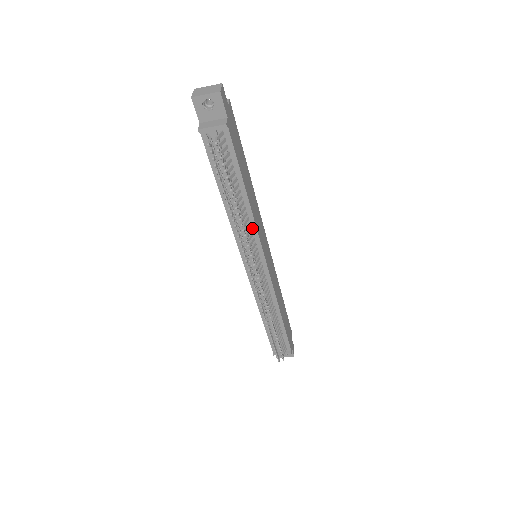
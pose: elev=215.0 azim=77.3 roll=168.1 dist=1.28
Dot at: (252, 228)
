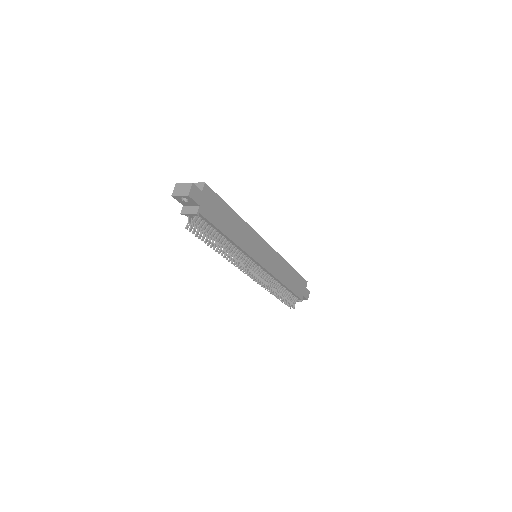
Dot at: (242, 251)
